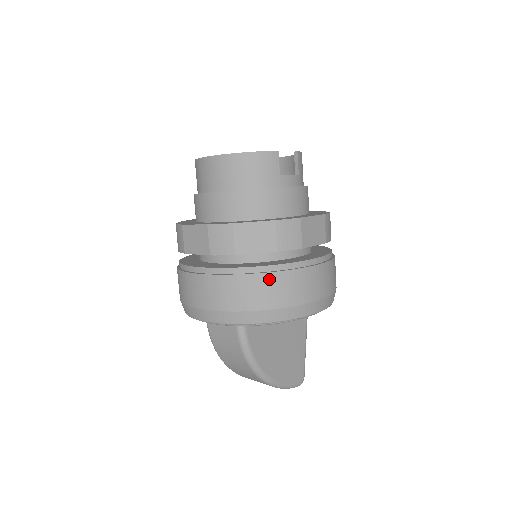
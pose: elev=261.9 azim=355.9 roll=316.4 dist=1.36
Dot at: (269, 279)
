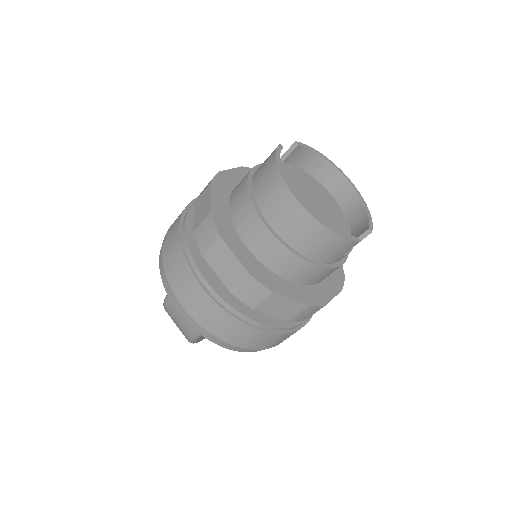
Dot at: (263, 335)
